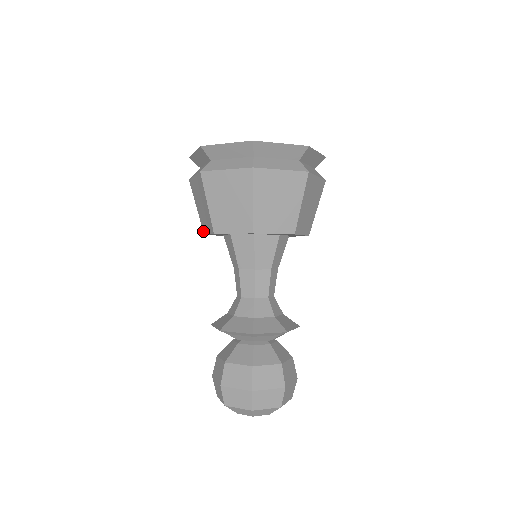
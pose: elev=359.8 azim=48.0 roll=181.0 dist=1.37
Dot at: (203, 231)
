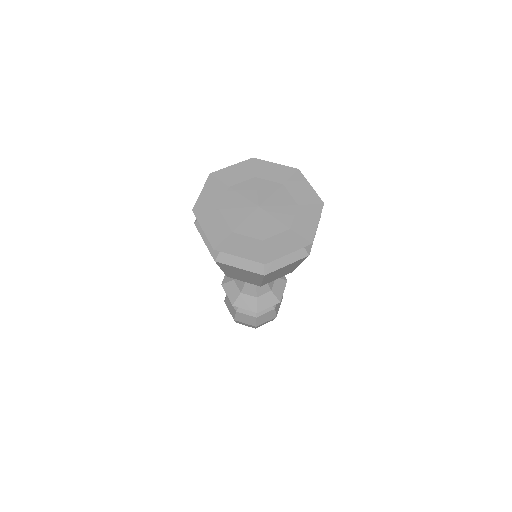
Dot at: occluded
